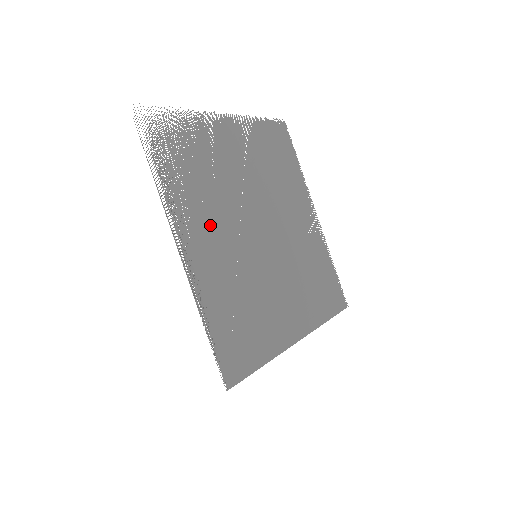
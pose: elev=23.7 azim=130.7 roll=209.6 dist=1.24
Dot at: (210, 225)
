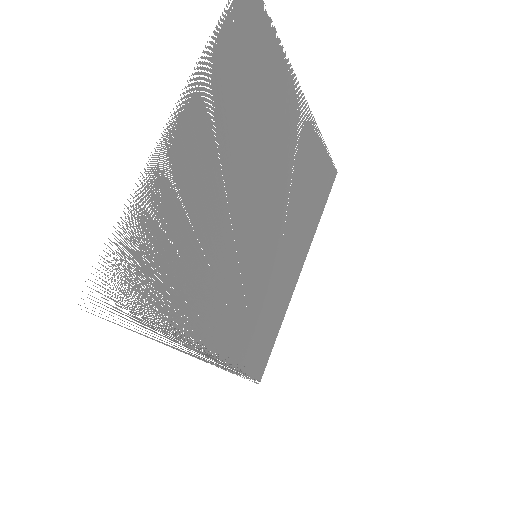
Dot at: (211, 294)
